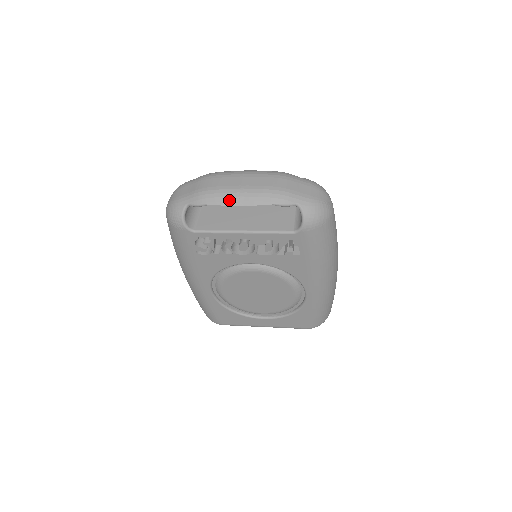
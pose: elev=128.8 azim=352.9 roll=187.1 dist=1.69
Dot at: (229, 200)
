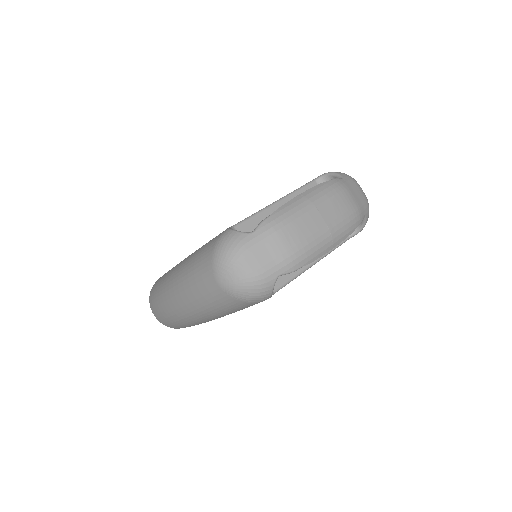
Dot at: (325, 249)
